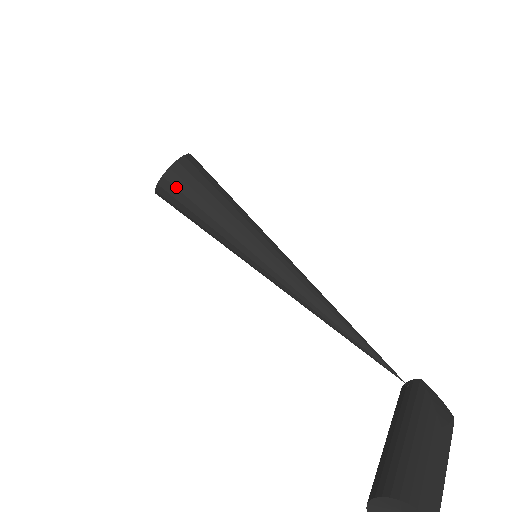
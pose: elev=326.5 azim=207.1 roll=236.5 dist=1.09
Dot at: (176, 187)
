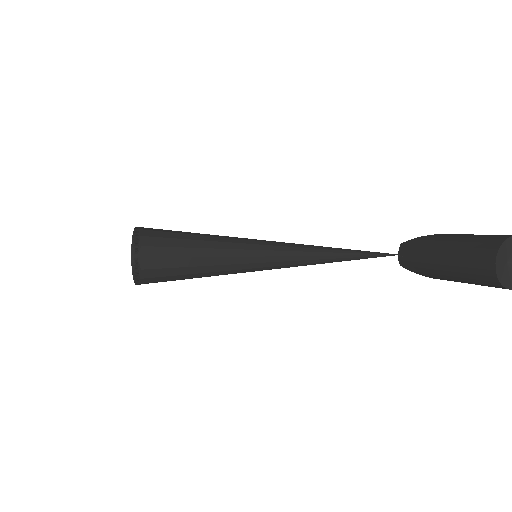
Dot at: (160, 246)
